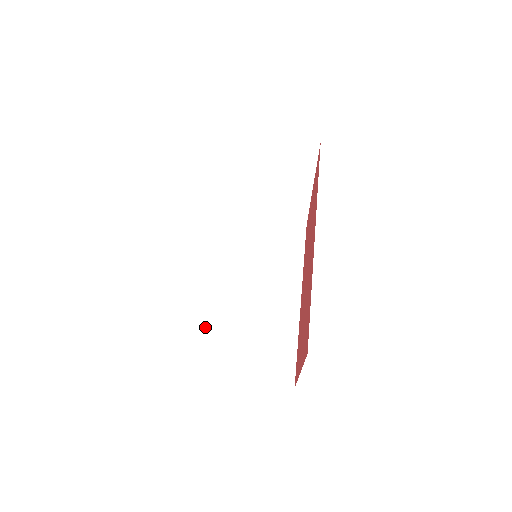
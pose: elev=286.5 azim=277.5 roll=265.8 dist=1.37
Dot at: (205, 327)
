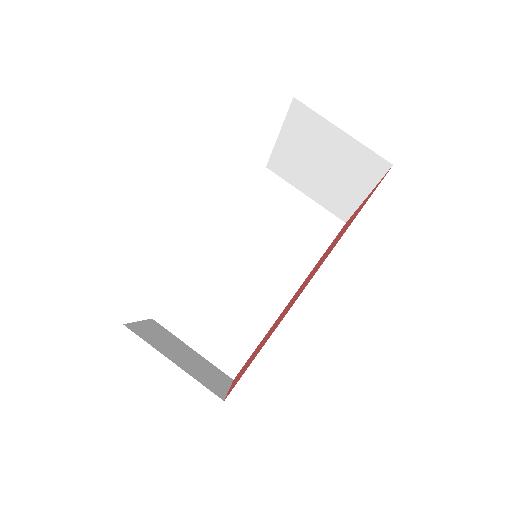
Dot at: (189, 285)
